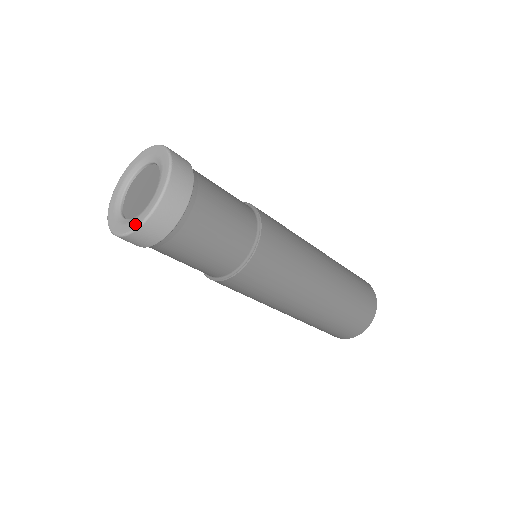
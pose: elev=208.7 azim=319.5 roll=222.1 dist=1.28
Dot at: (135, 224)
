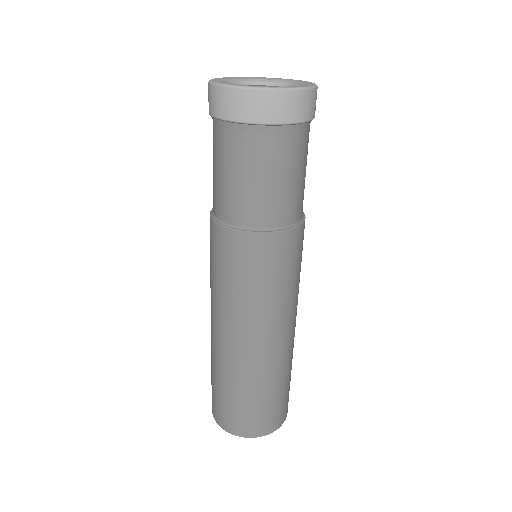
Dot at: occluded
